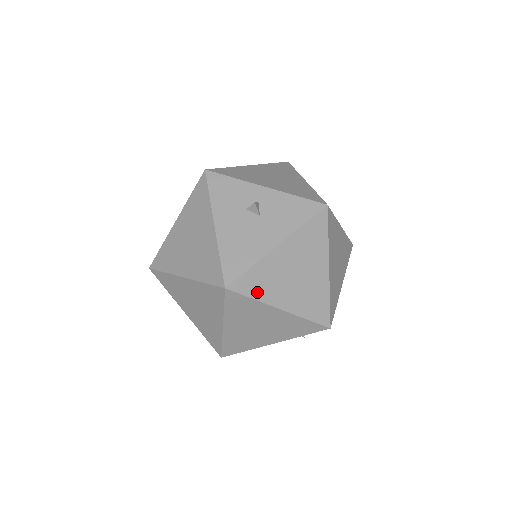
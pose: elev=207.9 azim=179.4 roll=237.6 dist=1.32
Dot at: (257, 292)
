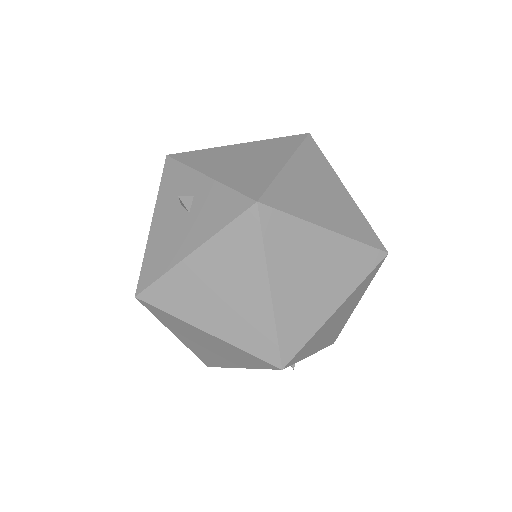
Dot at: (173, 307)
